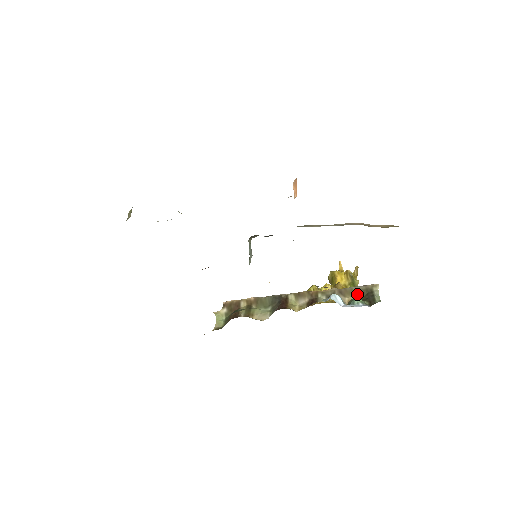
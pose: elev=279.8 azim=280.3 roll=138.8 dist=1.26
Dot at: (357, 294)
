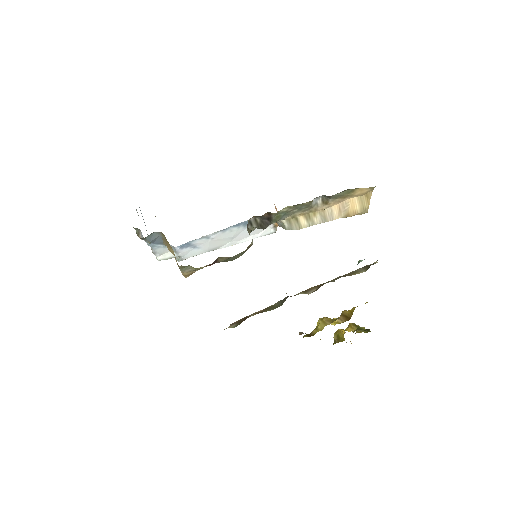
Dot at: (361, 271)
